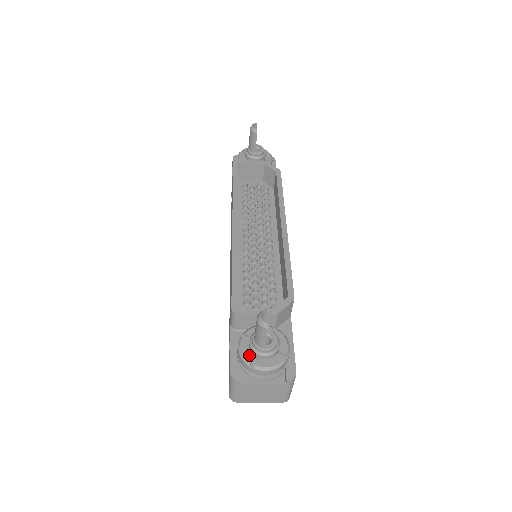
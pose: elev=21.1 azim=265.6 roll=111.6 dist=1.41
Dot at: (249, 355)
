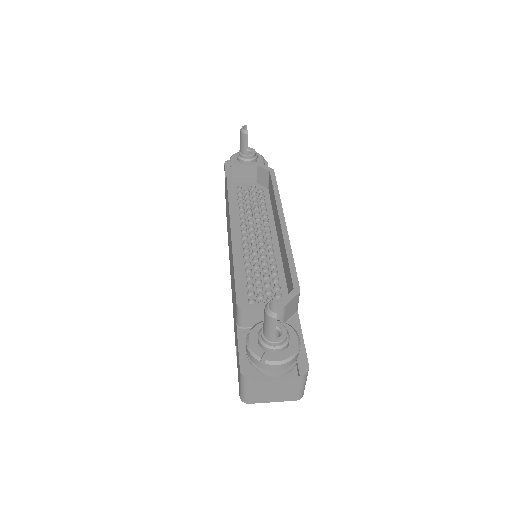
Dot at: (259, 350)
